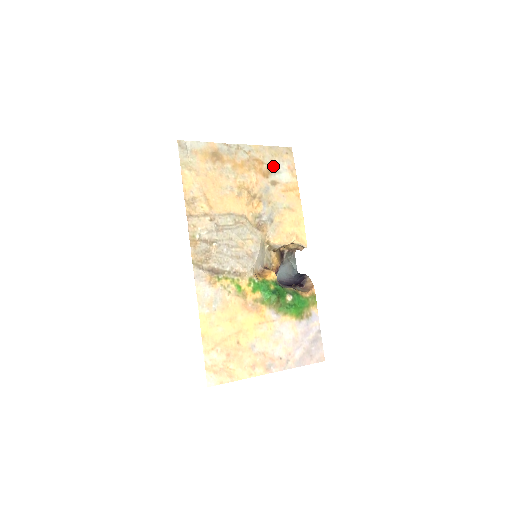
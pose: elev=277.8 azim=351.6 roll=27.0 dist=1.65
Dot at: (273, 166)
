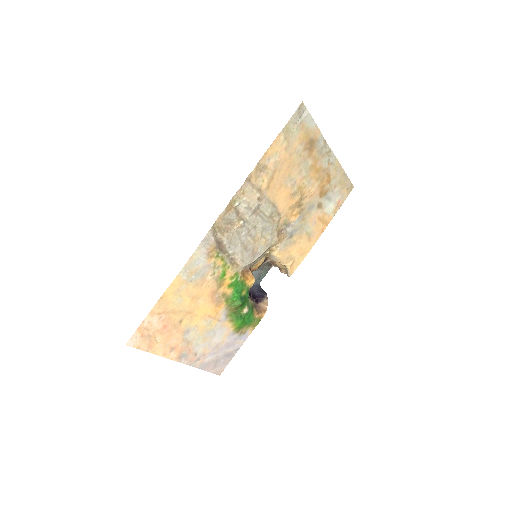
Dot at: (332, 191)
